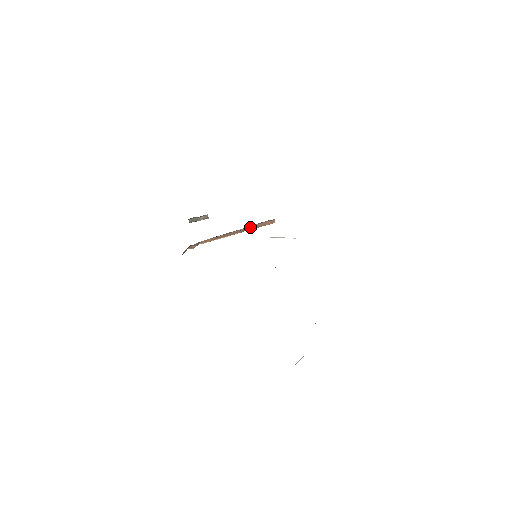
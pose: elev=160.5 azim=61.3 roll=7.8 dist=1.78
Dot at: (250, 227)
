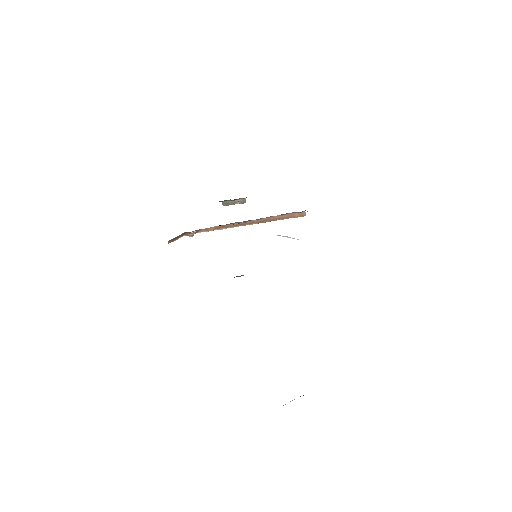
Dot at: (269, 218)
